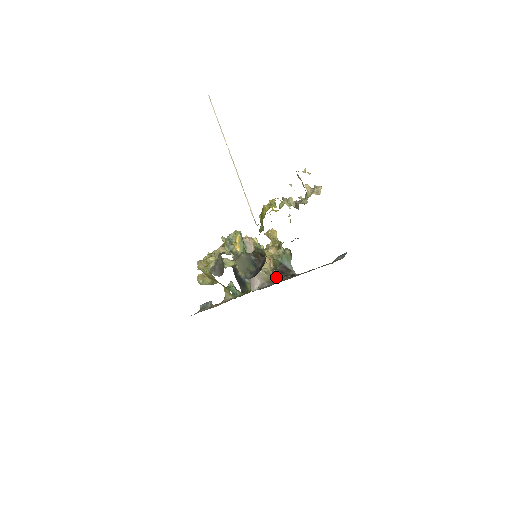
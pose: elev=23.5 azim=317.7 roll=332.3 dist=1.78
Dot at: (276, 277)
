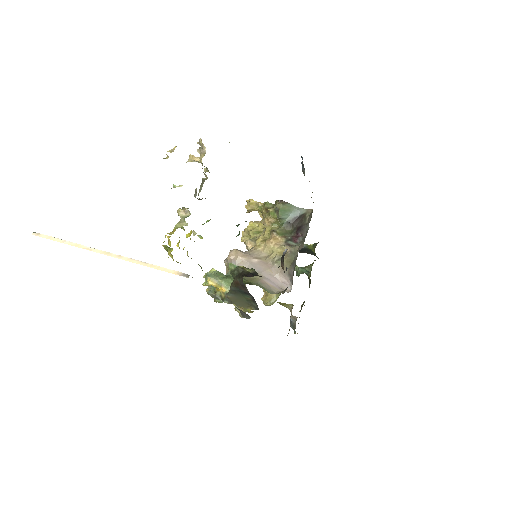
Dot at: (292, 250)
